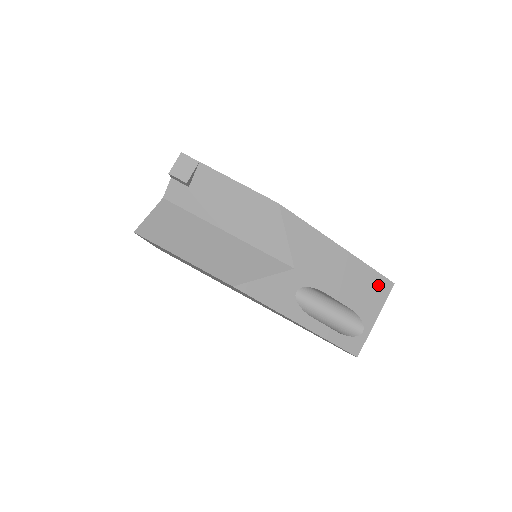
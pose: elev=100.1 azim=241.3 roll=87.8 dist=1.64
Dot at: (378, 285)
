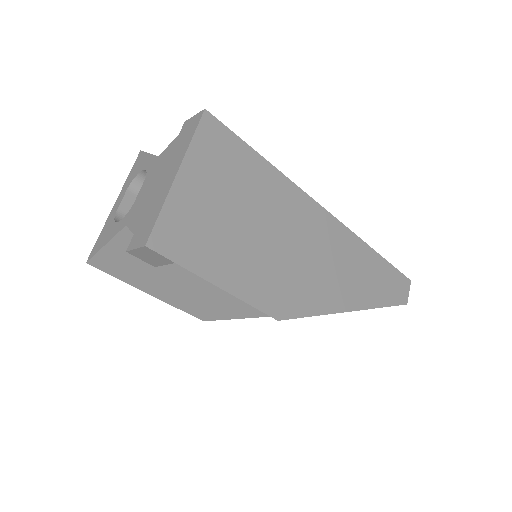
Dot at: occluded
